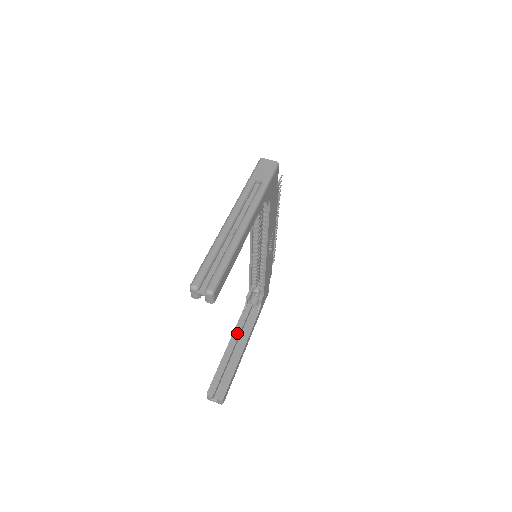
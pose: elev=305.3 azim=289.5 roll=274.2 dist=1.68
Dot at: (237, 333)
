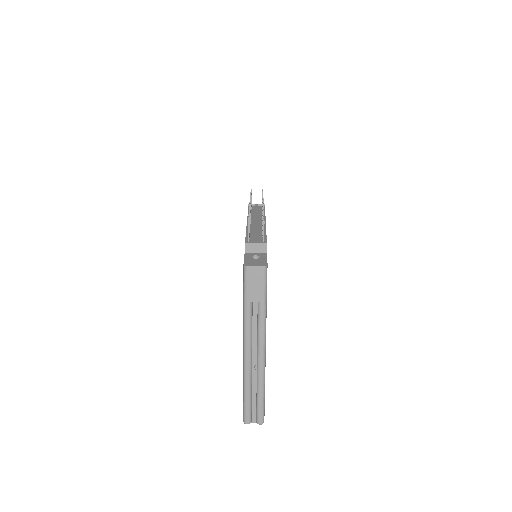
Dot at: occluded
